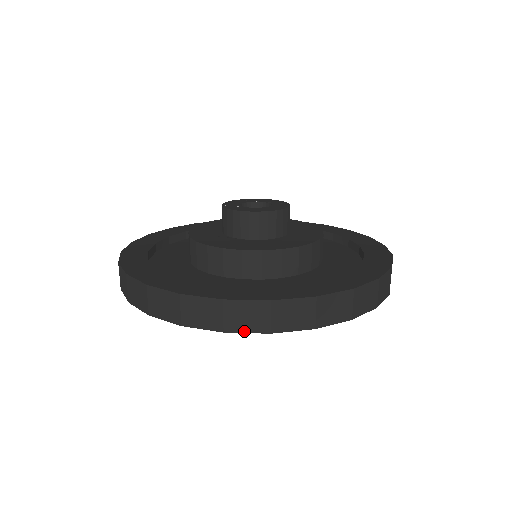
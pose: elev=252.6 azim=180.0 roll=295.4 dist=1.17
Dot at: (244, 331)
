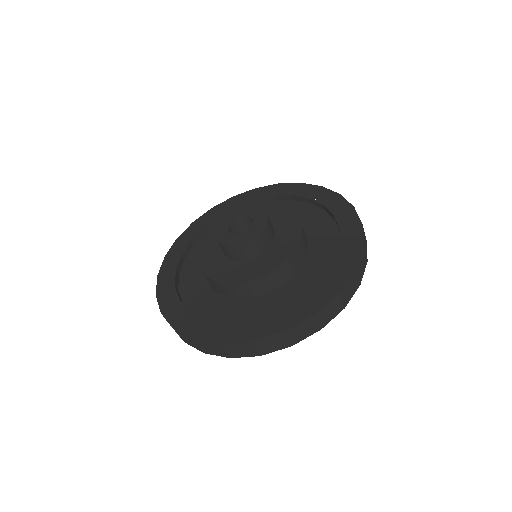
Dot at: (243, 356)
